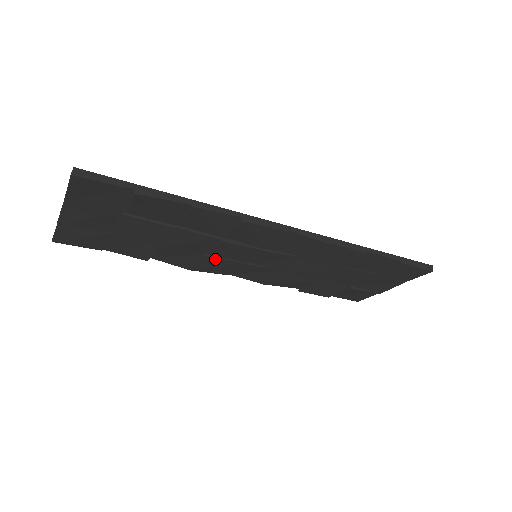
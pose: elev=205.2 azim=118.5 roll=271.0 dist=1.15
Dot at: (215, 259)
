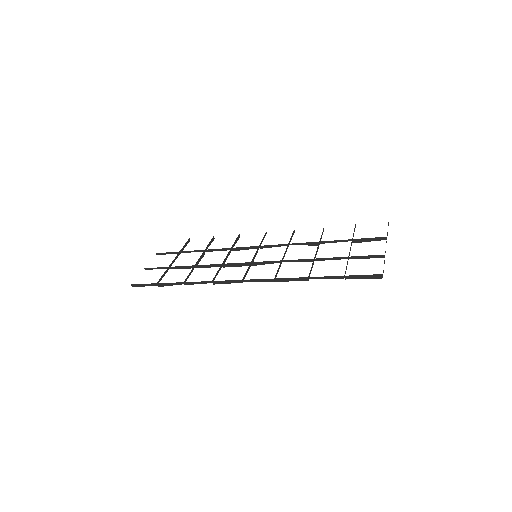
Dot at: (240, 249)
